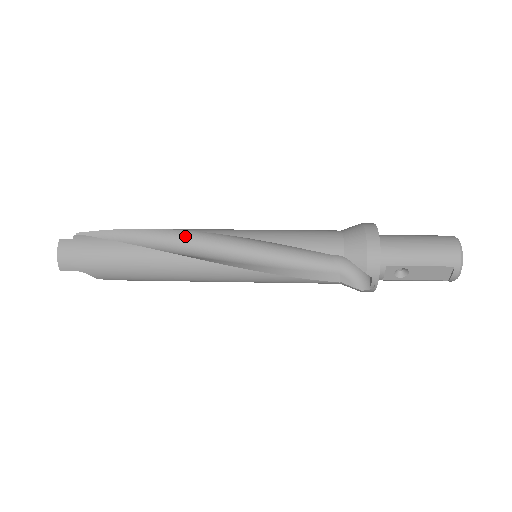
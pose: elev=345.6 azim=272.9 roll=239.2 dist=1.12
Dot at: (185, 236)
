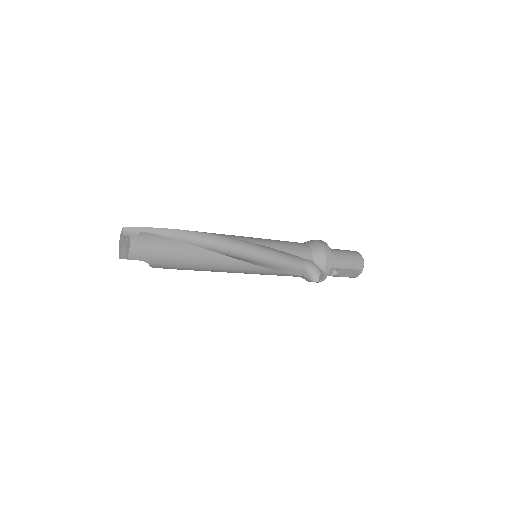
Dot at: (215, 239)
